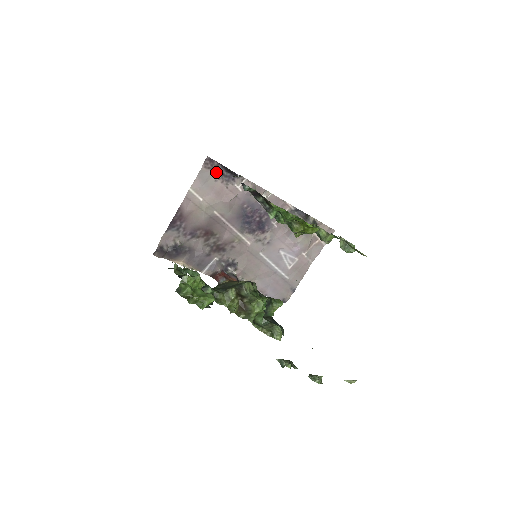
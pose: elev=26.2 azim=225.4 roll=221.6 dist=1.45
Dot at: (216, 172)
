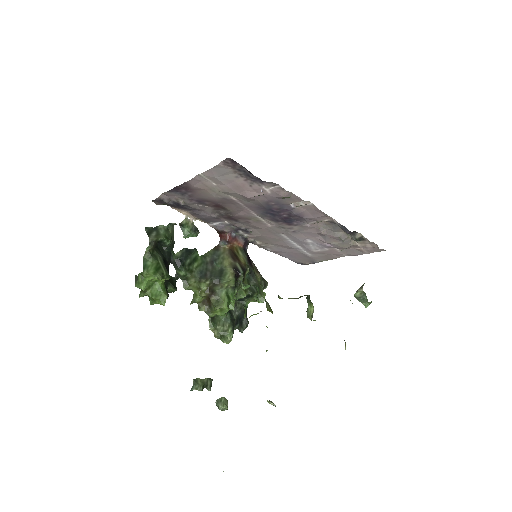
Dot at: (239, 171)
